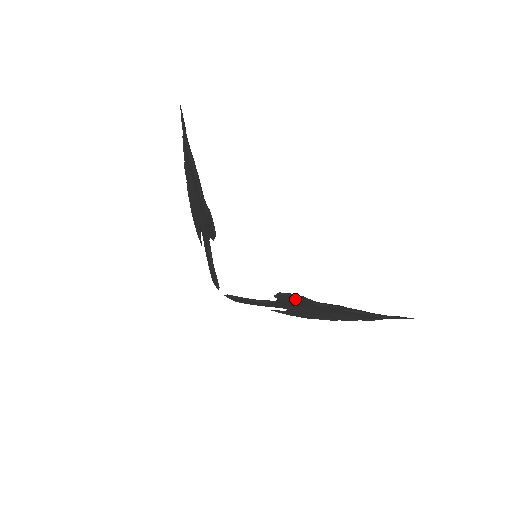
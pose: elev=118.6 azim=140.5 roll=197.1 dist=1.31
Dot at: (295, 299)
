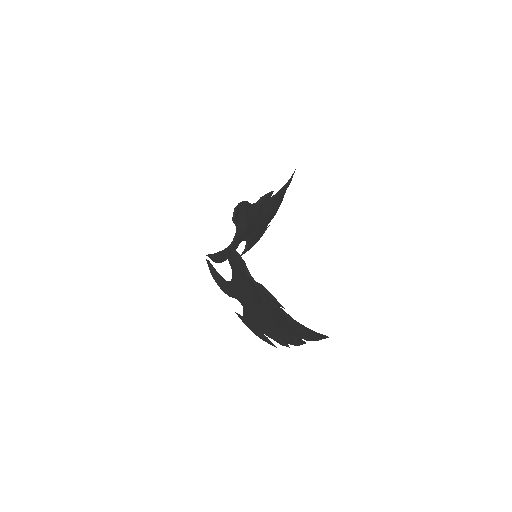
Dot at: (239, 266)
